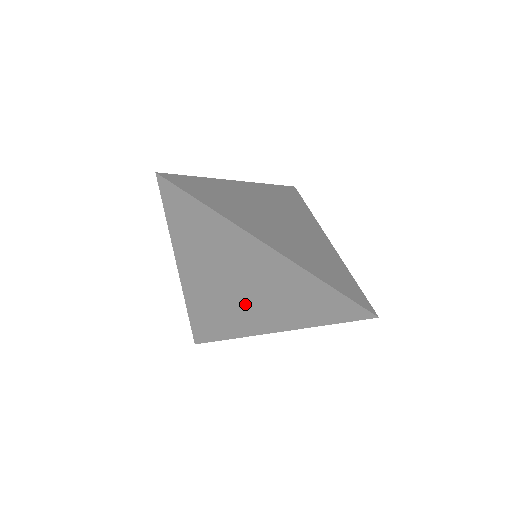
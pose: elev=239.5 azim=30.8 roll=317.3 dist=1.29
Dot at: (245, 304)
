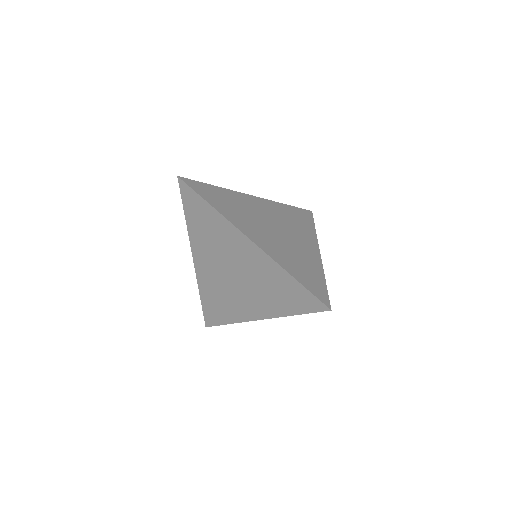
Dot at: (238, 291)
